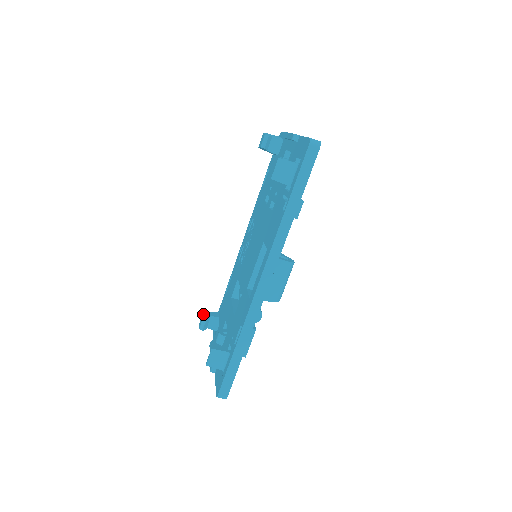
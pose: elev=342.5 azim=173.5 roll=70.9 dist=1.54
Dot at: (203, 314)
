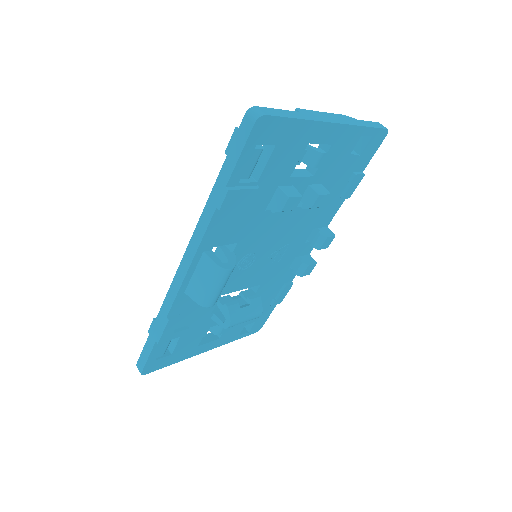
Dot at: occluded
